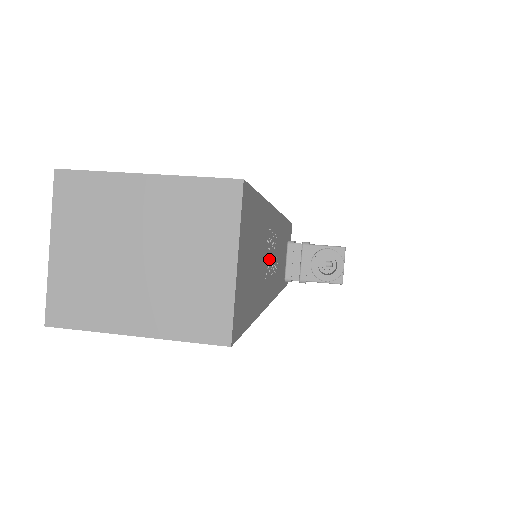
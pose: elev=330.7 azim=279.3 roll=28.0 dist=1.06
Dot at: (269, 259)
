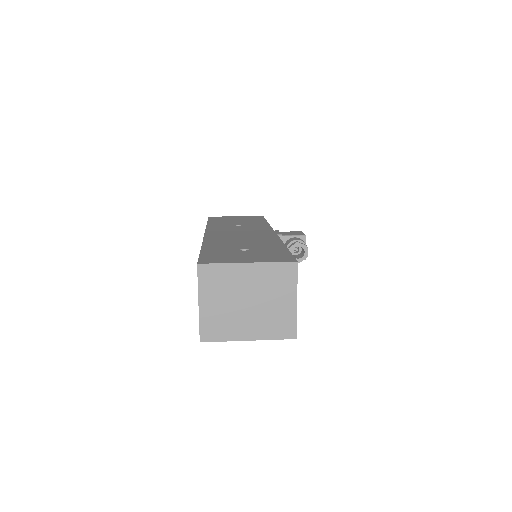
Dot at: occluded
